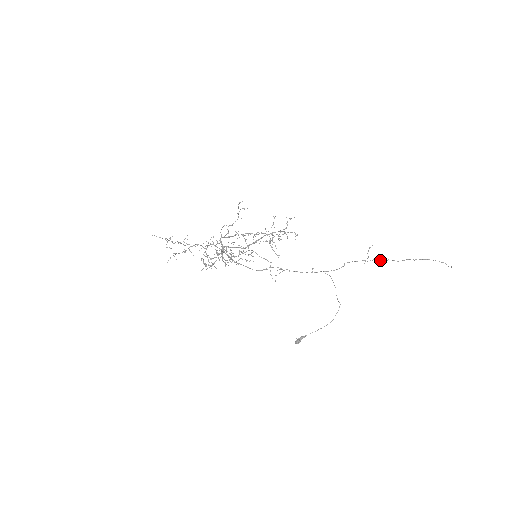
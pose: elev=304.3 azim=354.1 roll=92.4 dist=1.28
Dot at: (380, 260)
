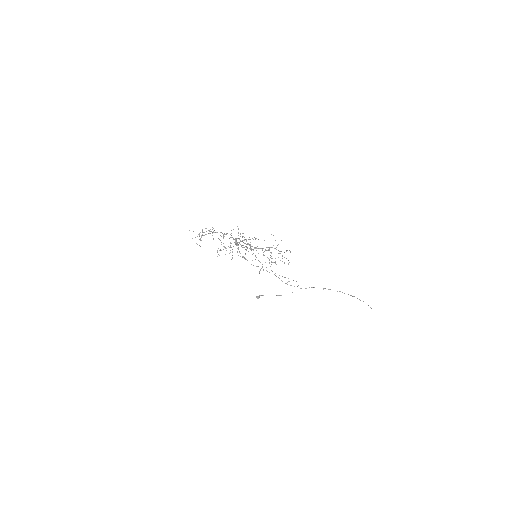
Dot at: occluded
